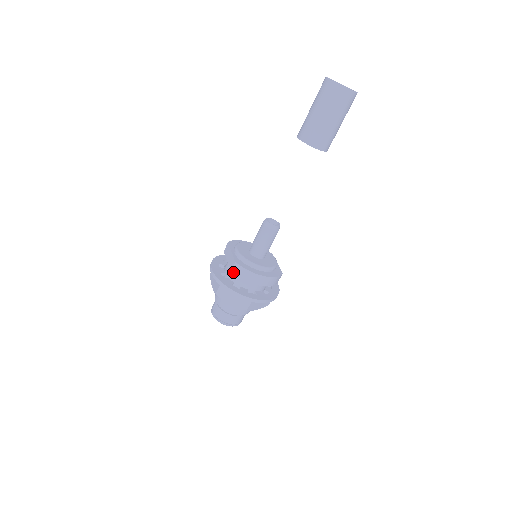
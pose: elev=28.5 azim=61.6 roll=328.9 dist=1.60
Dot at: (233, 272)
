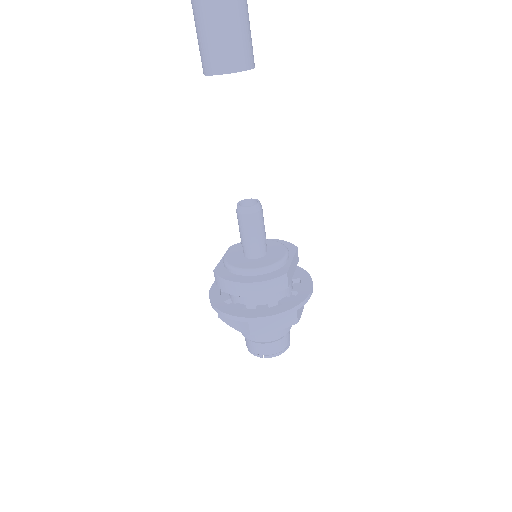
Dot at: (217, 285)
